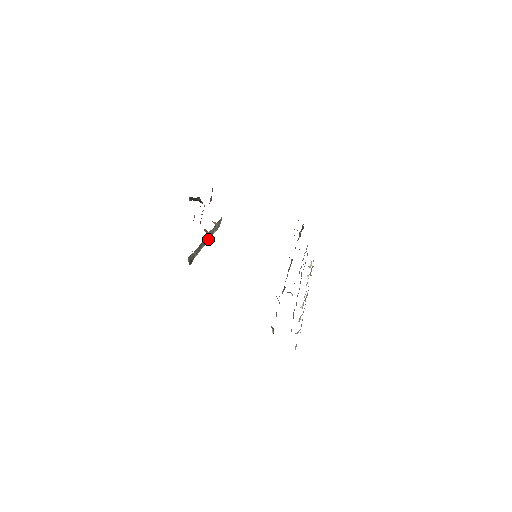
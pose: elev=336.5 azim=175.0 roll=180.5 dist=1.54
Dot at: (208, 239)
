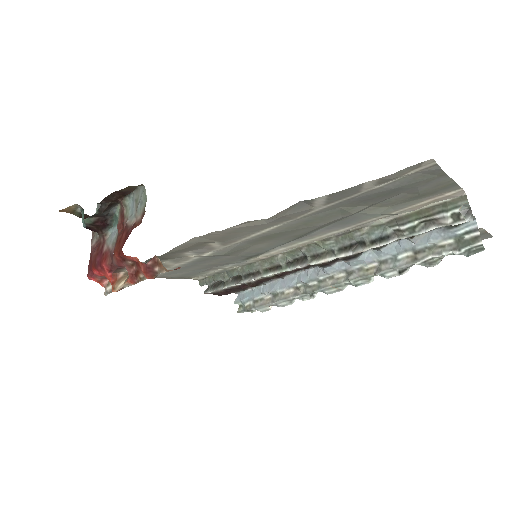
Dot at: occluded
